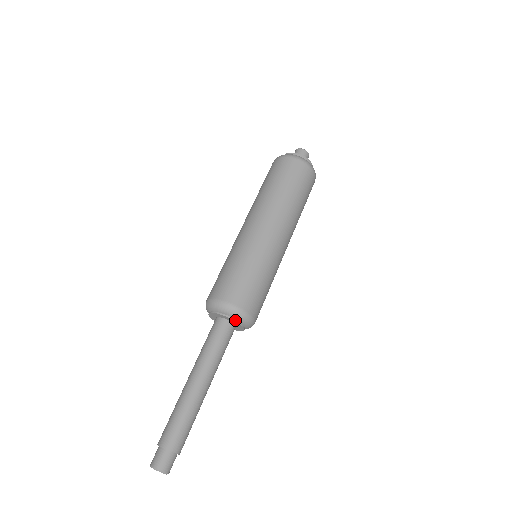
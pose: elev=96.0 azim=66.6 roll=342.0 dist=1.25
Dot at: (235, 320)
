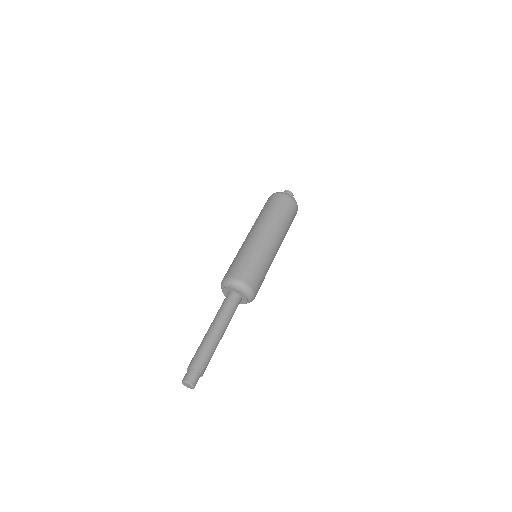
Dot at: (247, 297)
